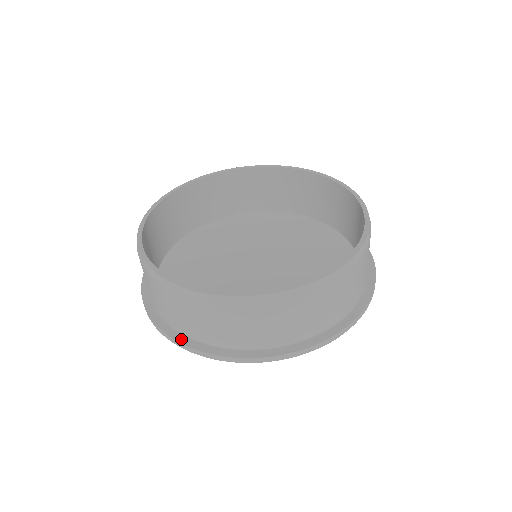
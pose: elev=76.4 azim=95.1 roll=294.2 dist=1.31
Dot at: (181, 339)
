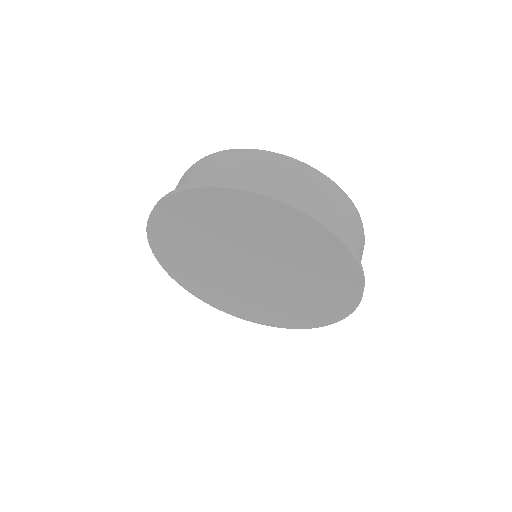
Dot at: occluded
